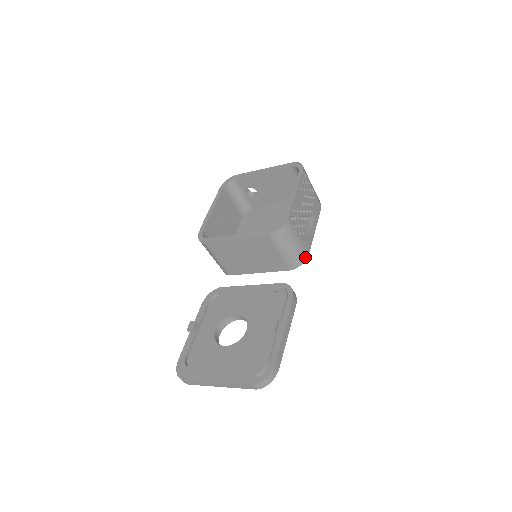
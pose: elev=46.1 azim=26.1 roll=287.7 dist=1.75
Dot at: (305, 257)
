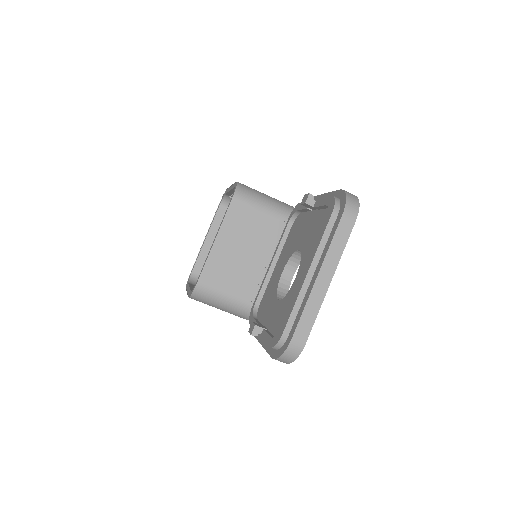
Dot at: (291, 207)
